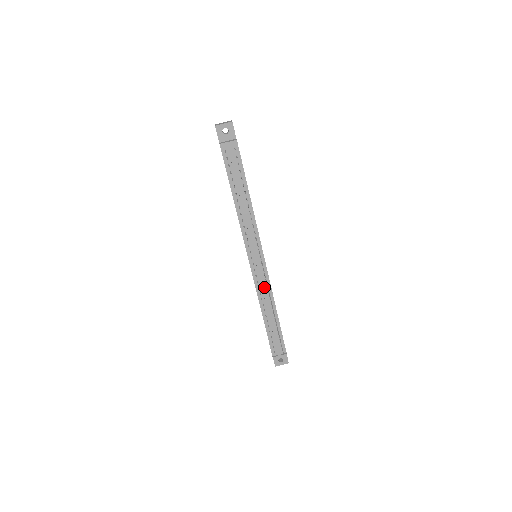
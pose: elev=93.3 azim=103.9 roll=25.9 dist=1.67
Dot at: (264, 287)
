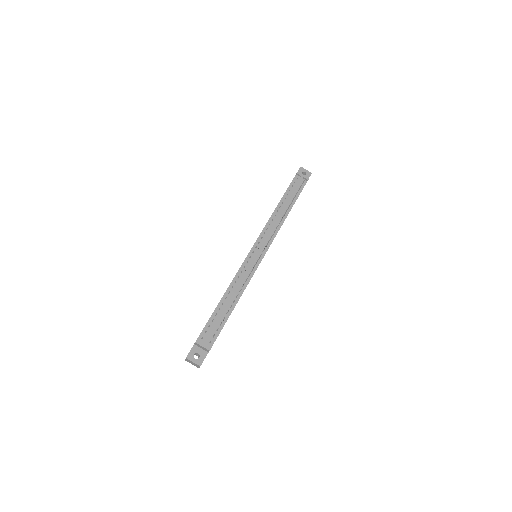
Dot at: (246, 273)
